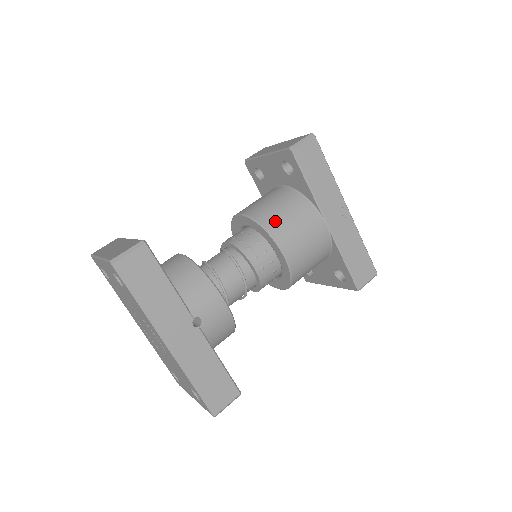
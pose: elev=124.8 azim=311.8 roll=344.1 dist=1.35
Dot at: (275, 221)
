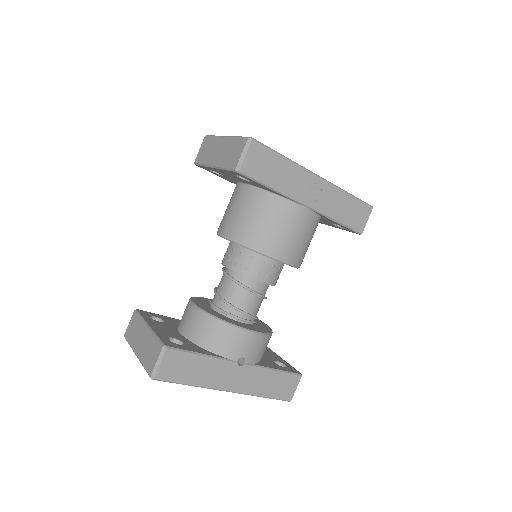
Dot at: (258, 237)
